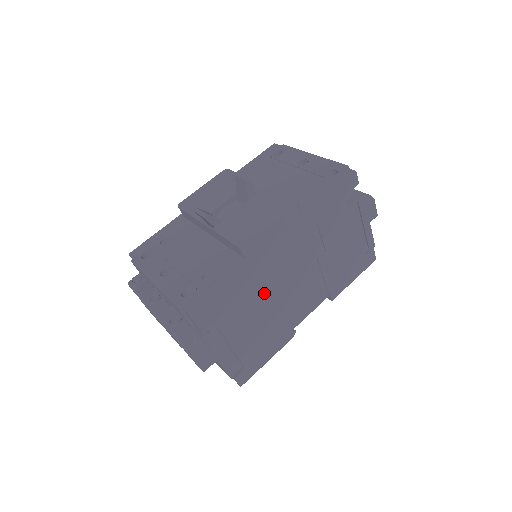
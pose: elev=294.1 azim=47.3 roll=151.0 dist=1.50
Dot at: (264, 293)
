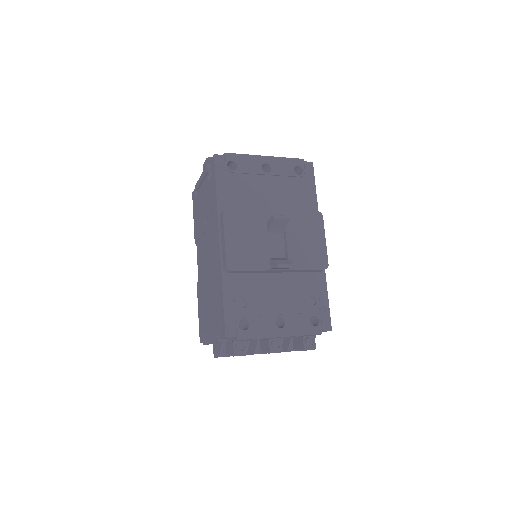
Dot at: occluded
